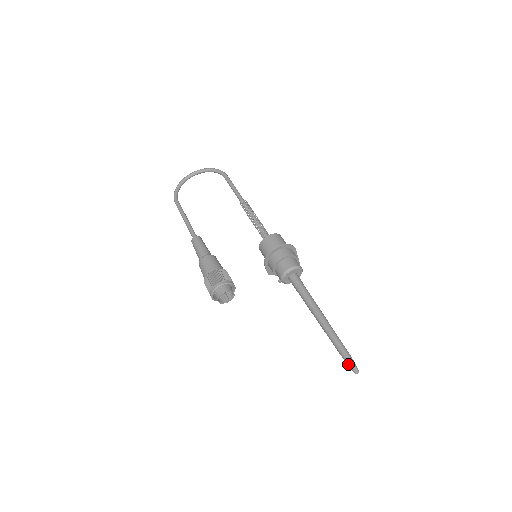
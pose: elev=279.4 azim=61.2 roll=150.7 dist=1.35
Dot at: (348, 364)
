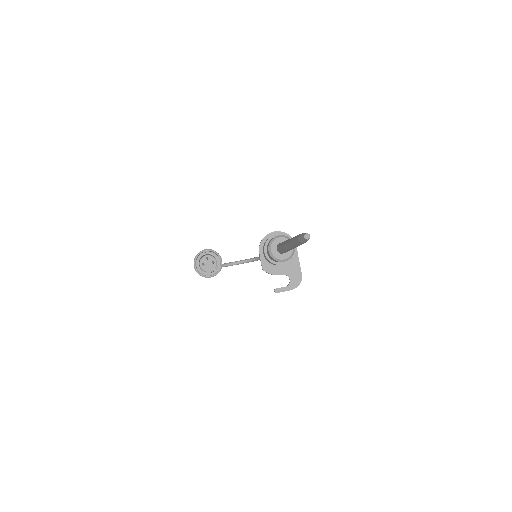
Dot at: (300, 236)
